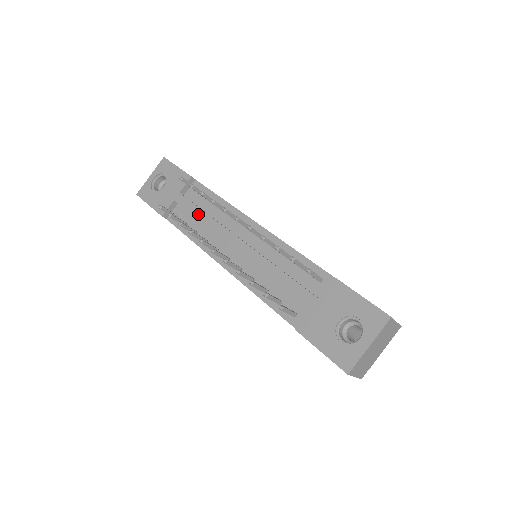
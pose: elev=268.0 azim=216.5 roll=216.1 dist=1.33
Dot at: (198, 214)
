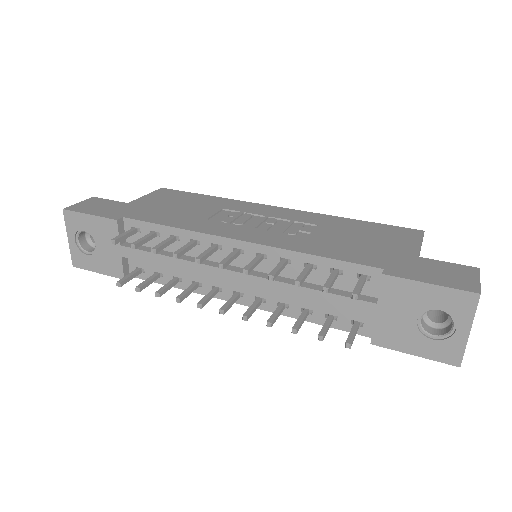
Dot at: (163, 262)
